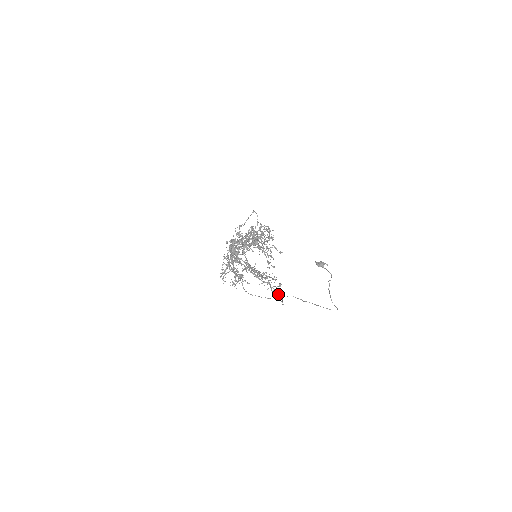
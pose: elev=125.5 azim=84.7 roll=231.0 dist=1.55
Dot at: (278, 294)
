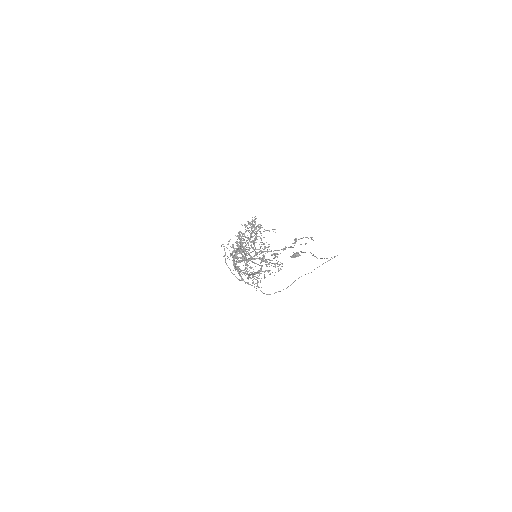
Dot at: (302, 238)
